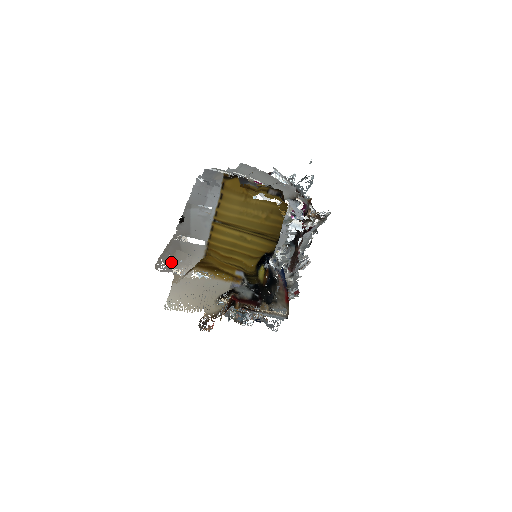
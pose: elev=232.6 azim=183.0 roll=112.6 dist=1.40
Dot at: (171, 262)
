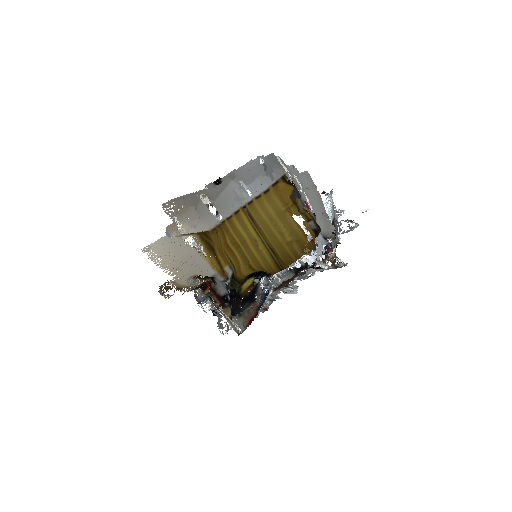
Dot at: (179, 212)
